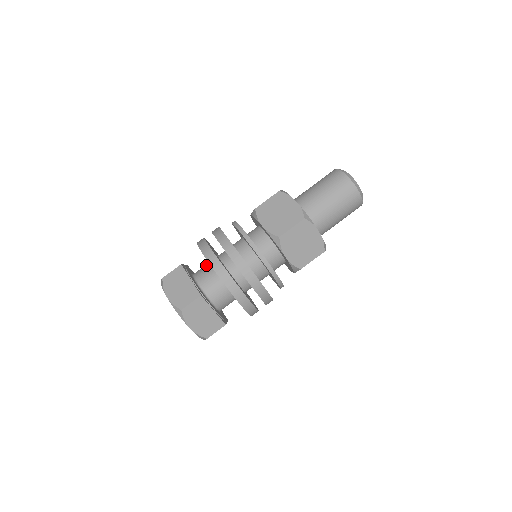
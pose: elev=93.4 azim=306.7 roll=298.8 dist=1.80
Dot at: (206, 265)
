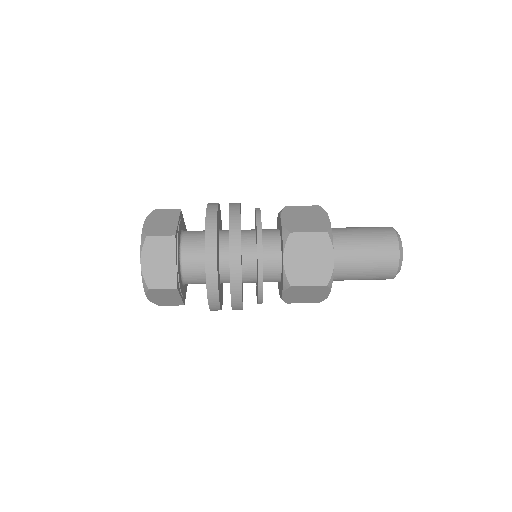
Dot at: (203, 230)
